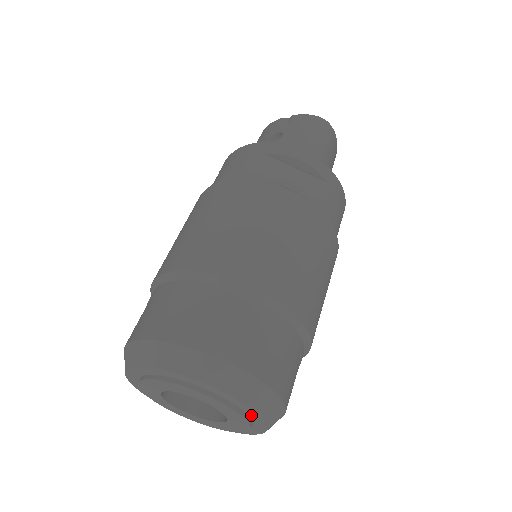
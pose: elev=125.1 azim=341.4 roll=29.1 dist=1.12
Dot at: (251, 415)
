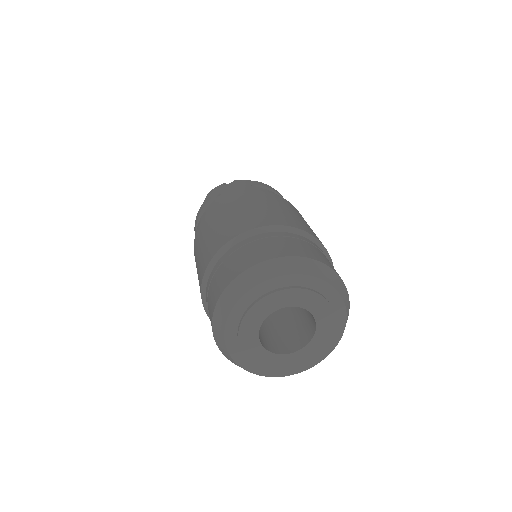
Dot at: (337, 318)
